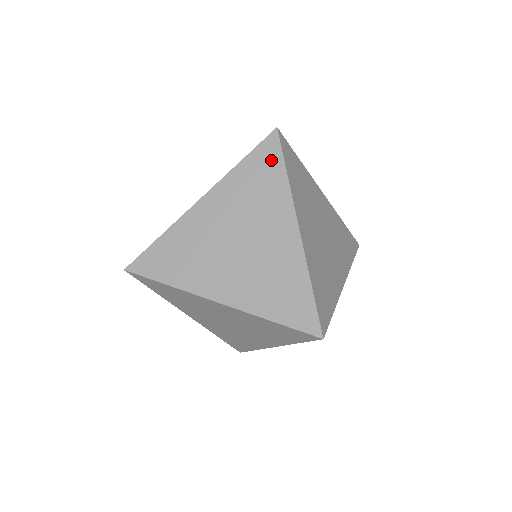
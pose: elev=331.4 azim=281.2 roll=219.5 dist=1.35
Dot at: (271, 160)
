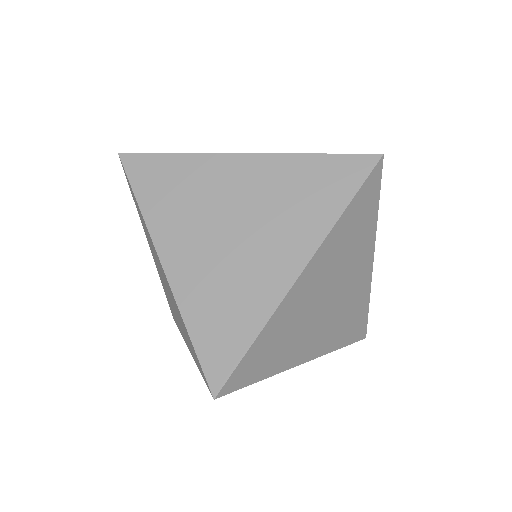
Dot at: (371, 199)
